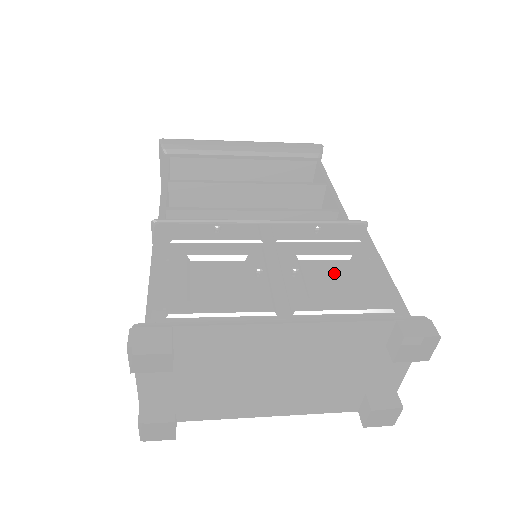
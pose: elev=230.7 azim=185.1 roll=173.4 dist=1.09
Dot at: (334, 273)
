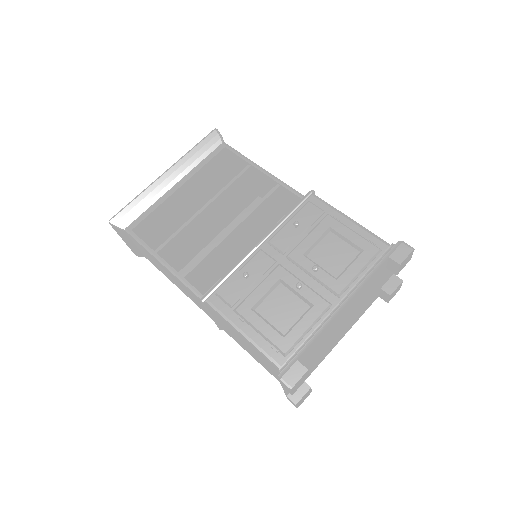
Dot at: (331, 249)
